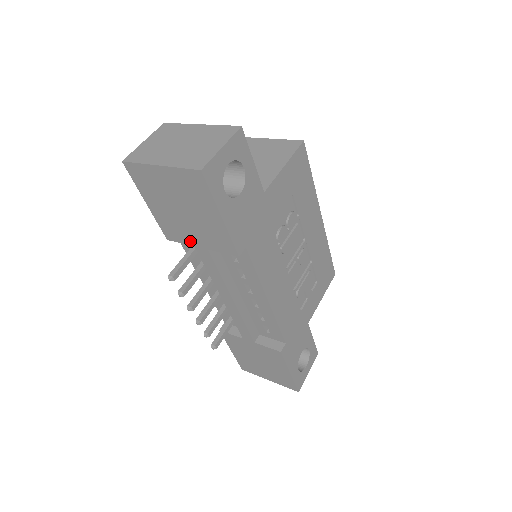
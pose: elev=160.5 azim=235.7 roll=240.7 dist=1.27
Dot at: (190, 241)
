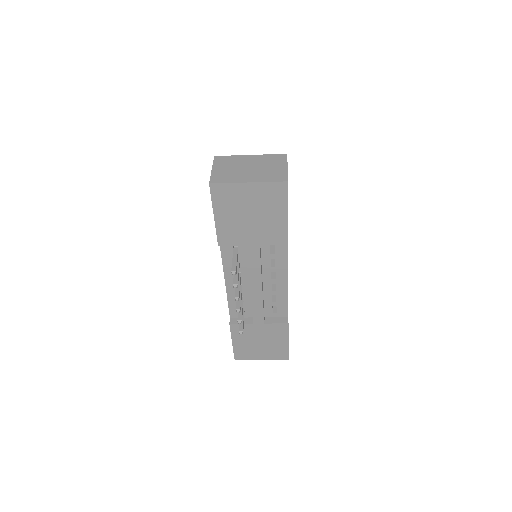
Dot at: (244, 242)
